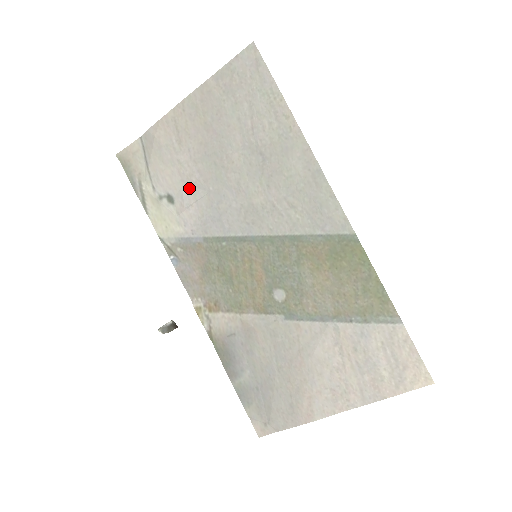
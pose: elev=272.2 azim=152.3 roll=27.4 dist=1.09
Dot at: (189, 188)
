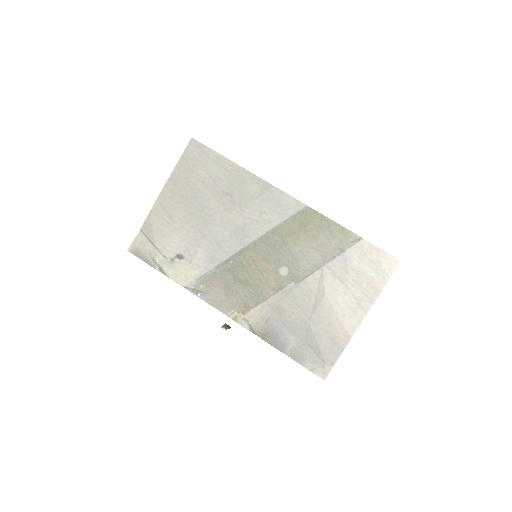
Dot at: (190, 241)
